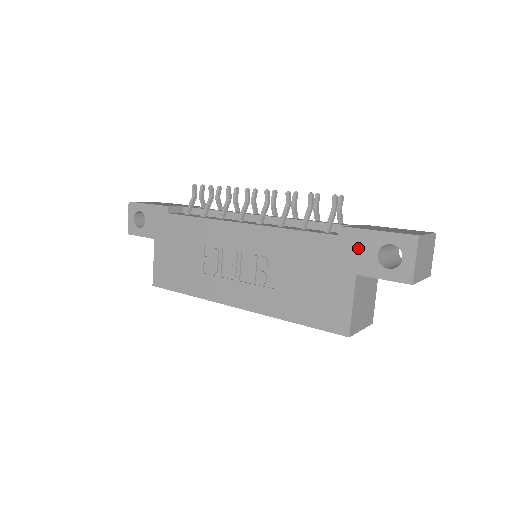
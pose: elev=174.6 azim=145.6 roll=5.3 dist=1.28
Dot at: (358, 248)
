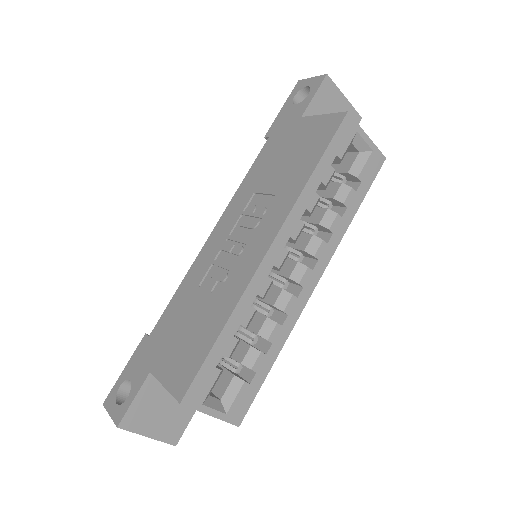
Dot at: (284, 120)
